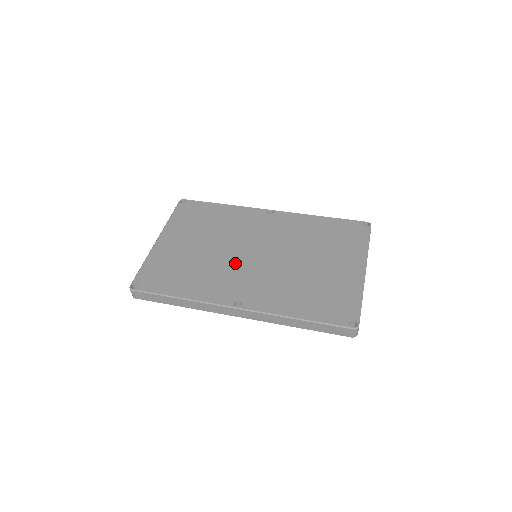
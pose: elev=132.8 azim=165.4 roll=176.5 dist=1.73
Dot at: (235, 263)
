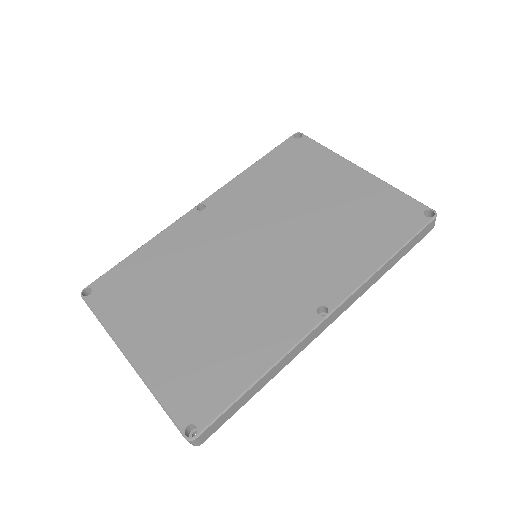
Dot at: (252, 282)
